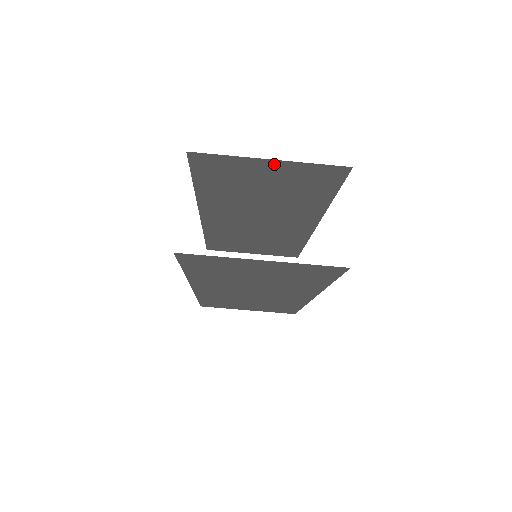
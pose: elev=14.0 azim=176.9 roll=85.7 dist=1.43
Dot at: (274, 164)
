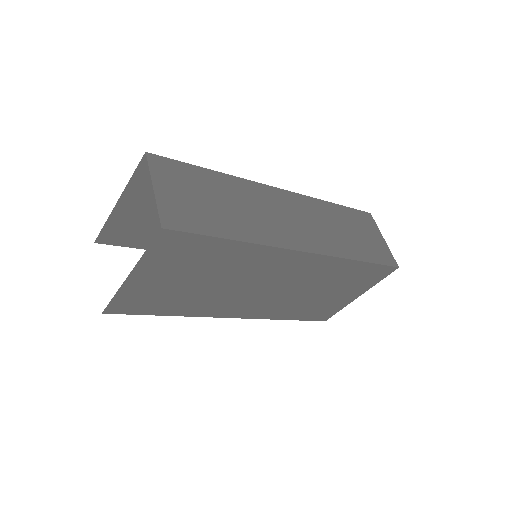
Dot at: (127, 201)
